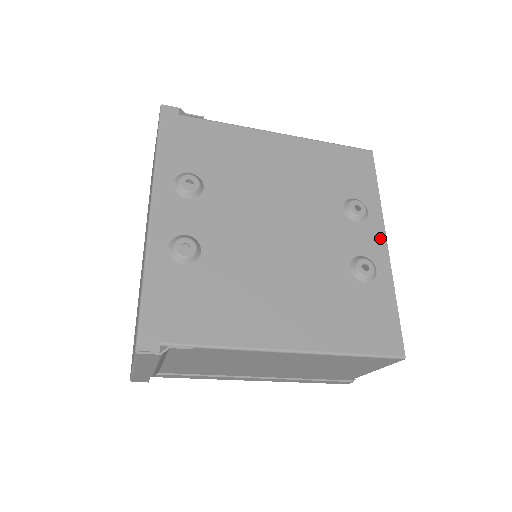
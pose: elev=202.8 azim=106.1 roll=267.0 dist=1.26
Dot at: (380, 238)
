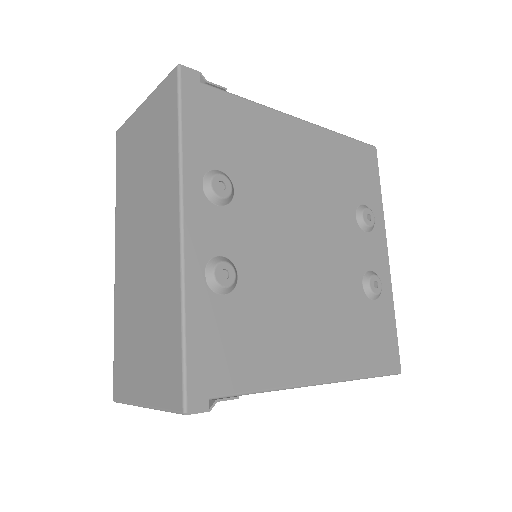
Dot at: (383, 250)
